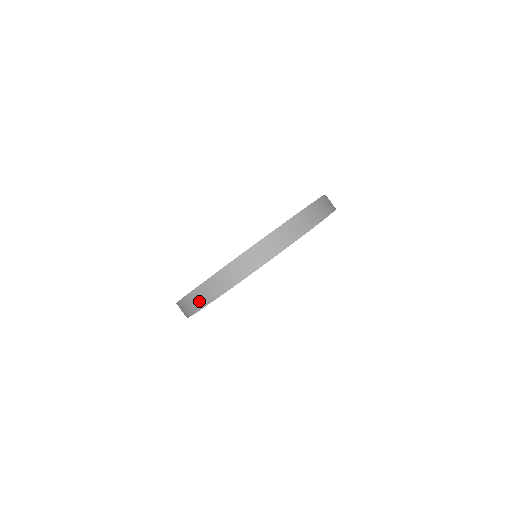
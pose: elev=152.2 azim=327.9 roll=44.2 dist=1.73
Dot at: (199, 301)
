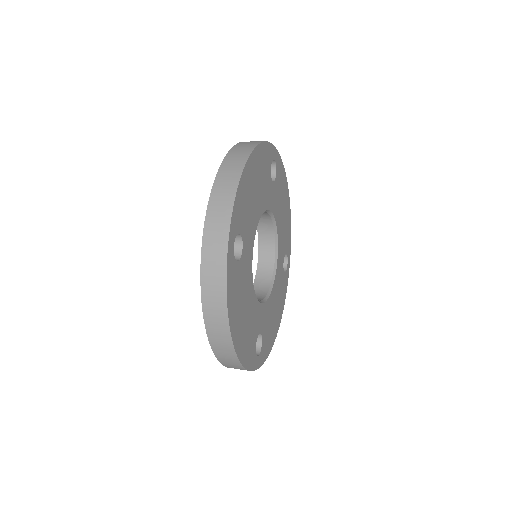
Dot at: (217, 248)
